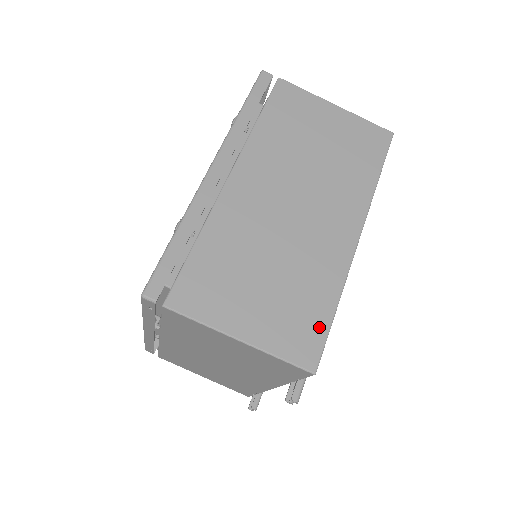
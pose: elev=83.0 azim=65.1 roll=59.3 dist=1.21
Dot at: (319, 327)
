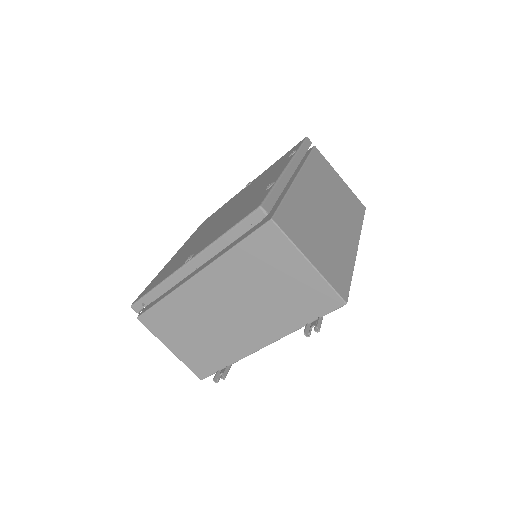
Dot at: (346, 280)
